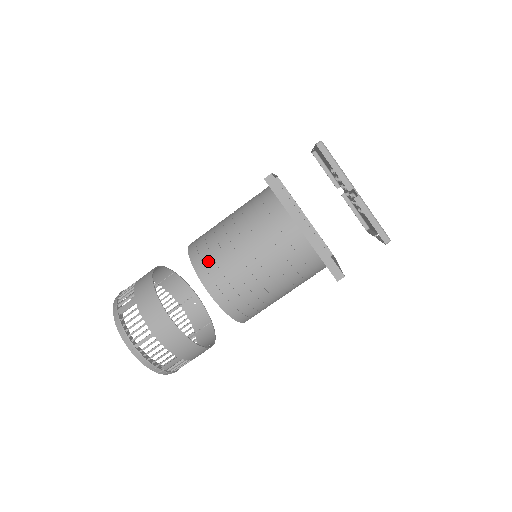
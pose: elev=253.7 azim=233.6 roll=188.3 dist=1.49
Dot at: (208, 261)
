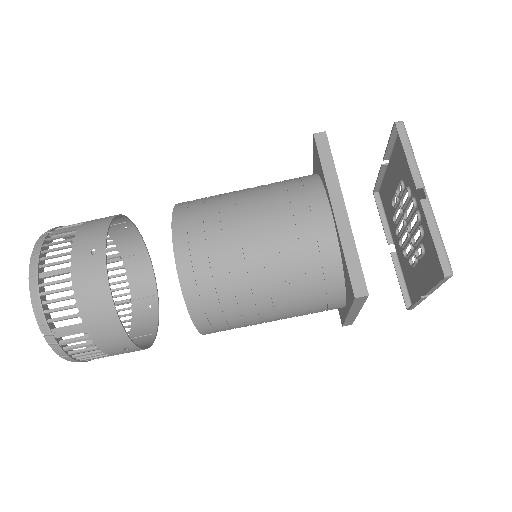
Dot at: (195, 211)
